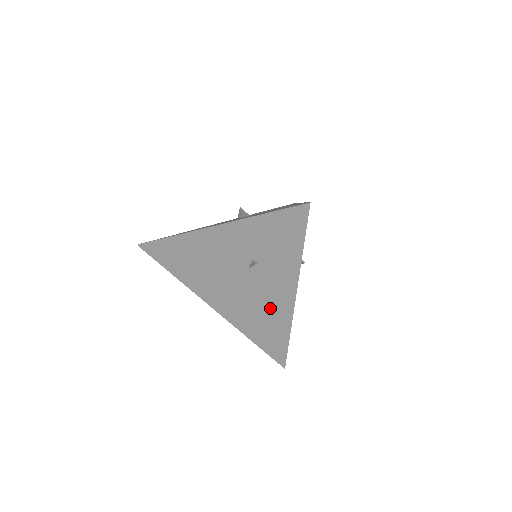
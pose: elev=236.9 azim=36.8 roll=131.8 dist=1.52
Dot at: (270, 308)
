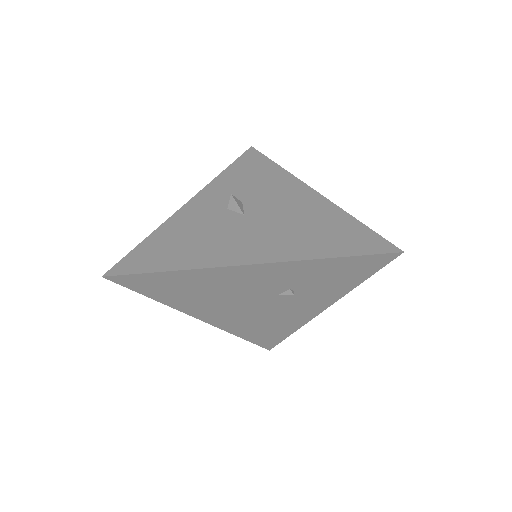
Dot at: (284, 318)
